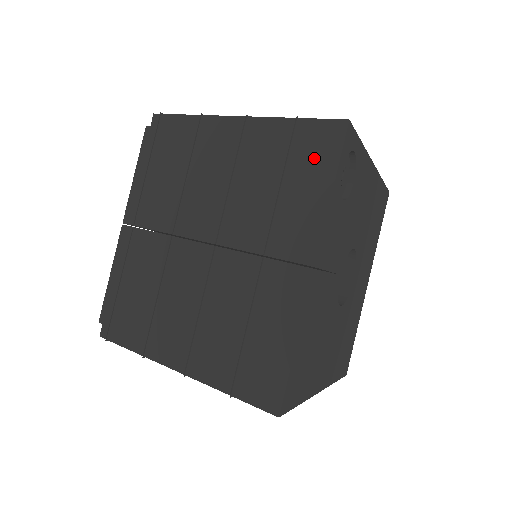
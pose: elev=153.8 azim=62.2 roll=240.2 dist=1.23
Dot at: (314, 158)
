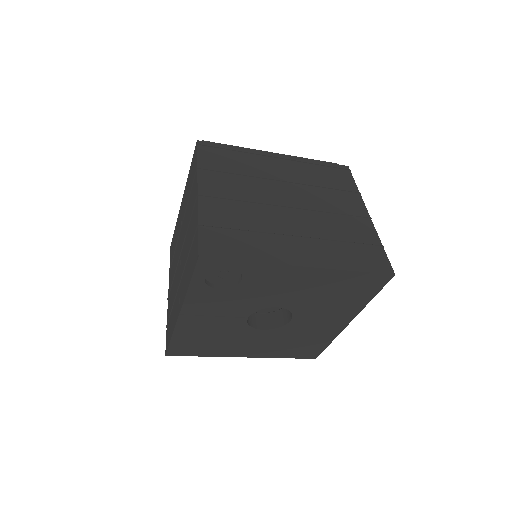
Dot at: (192, 259)
